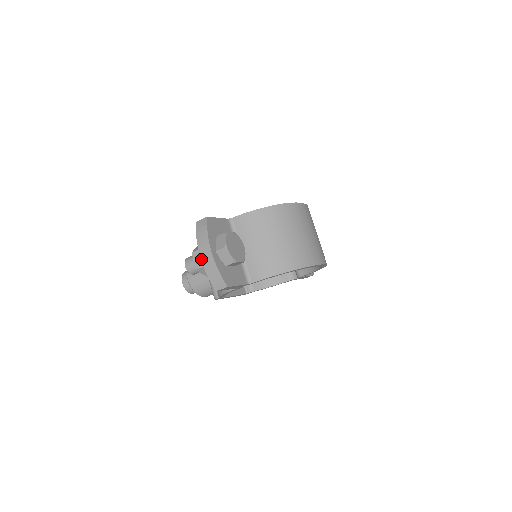
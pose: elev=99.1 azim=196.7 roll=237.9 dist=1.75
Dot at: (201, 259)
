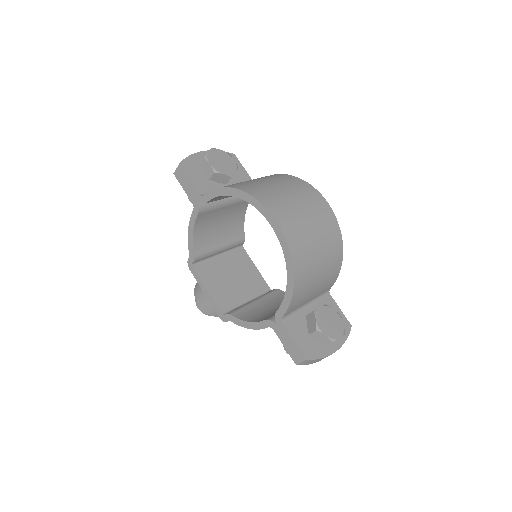
Dot at: occluded
